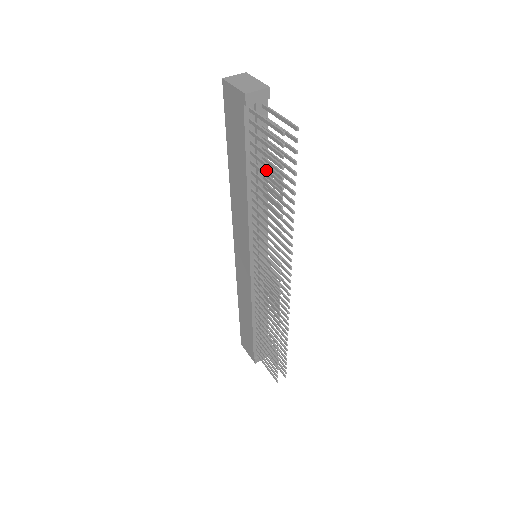
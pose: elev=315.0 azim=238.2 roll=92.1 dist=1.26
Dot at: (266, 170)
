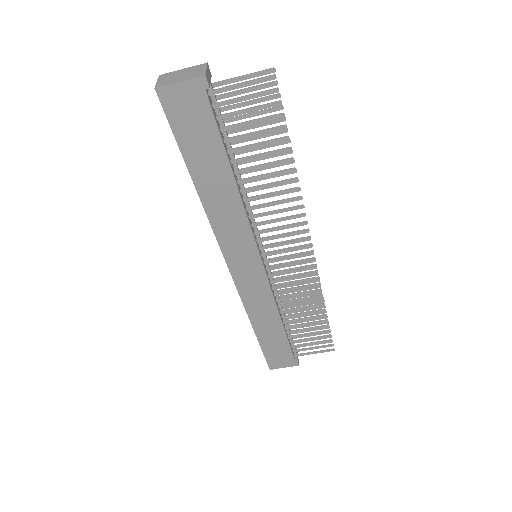
Dot at: (238, 152)
